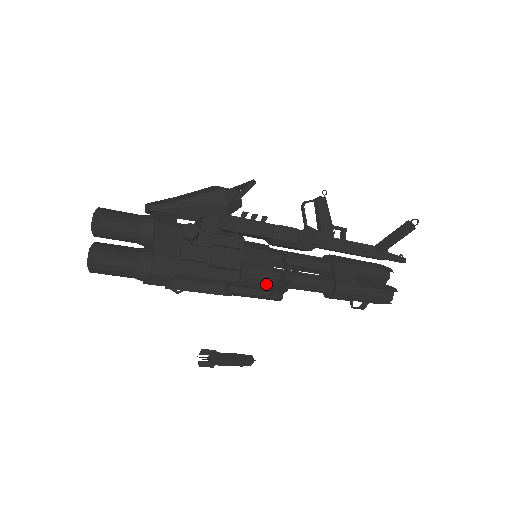
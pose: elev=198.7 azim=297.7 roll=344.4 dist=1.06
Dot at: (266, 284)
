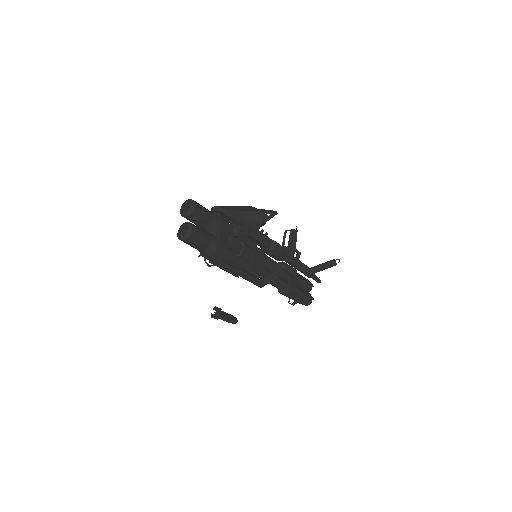
Dot at: (259, 275)
